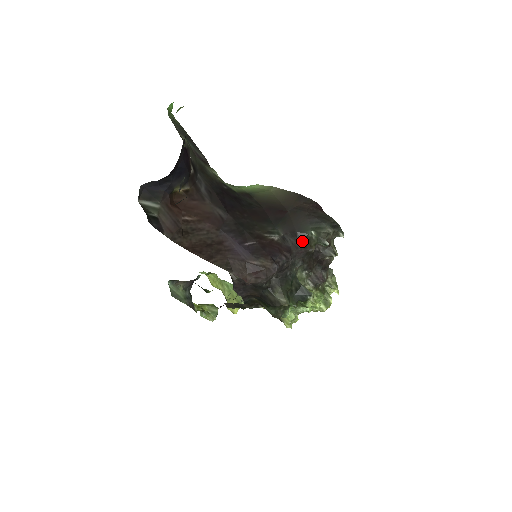
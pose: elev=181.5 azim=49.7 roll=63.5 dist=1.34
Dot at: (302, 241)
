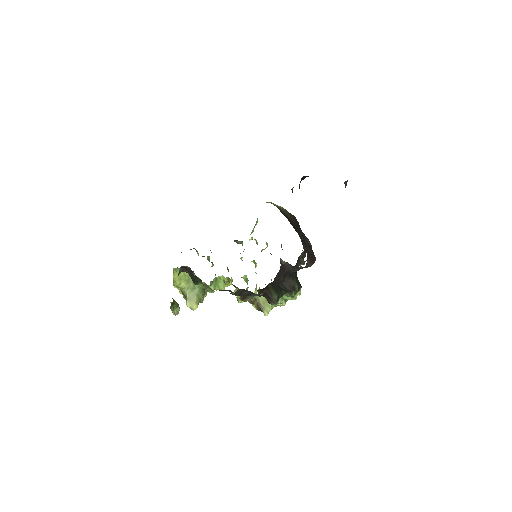
Dot at: occluded
